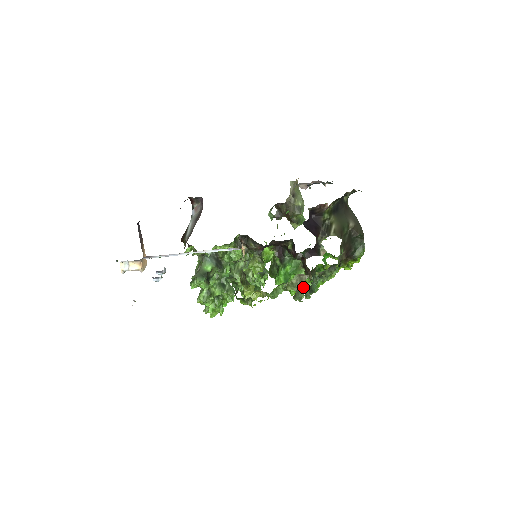
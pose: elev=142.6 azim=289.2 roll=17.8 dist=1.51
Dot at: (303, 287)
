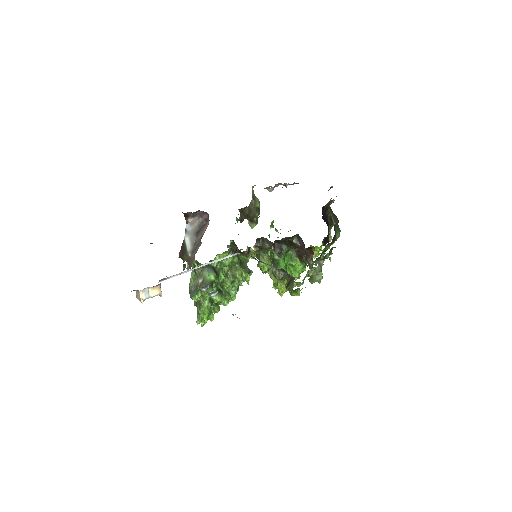
Dot at: (298, 273)
